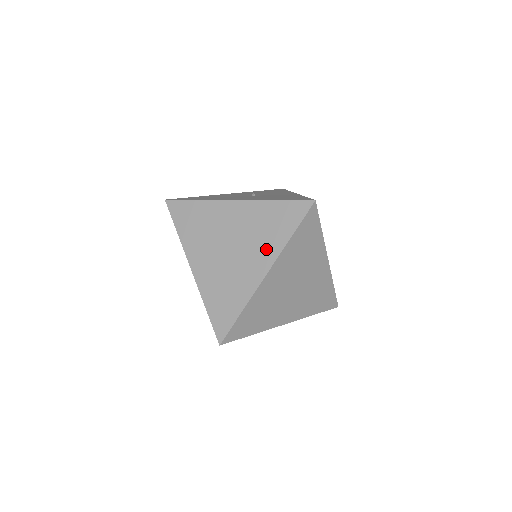
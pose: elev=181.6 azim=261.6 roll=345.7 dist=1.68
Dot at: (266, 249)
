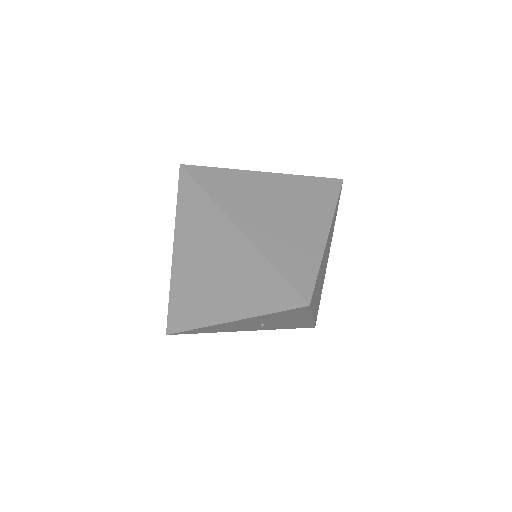
Dot at: (318, 212)
